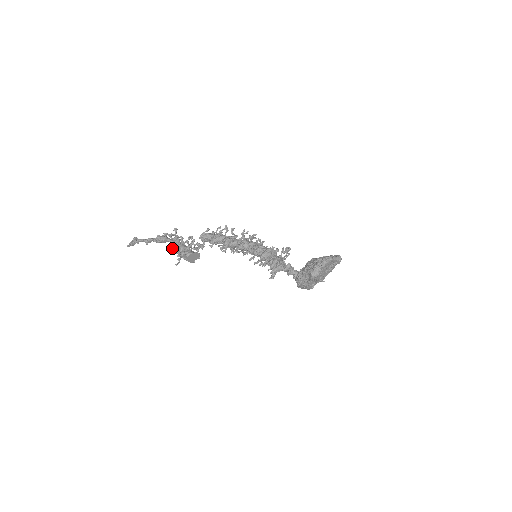
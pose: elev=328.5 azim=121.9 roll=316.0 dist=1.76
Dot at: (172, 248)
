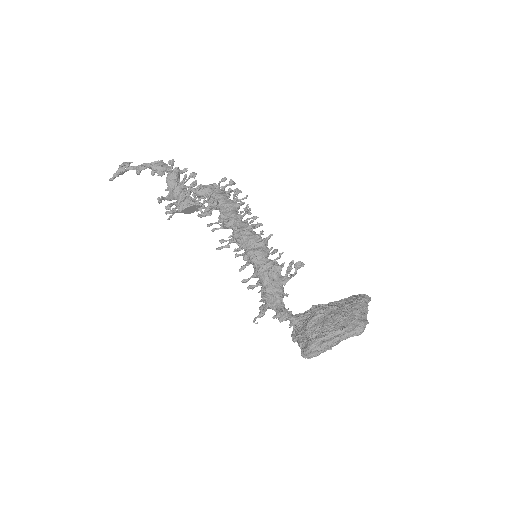
Dot at: (159, 200)
